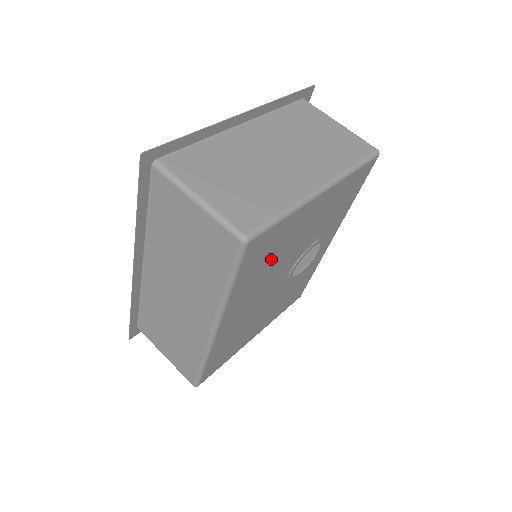
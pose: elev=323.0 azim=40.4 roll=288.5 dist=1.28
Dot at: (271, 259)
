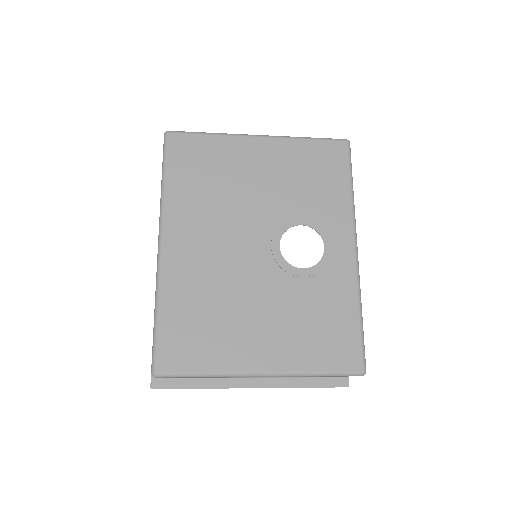
Dot at: (214, 183)
